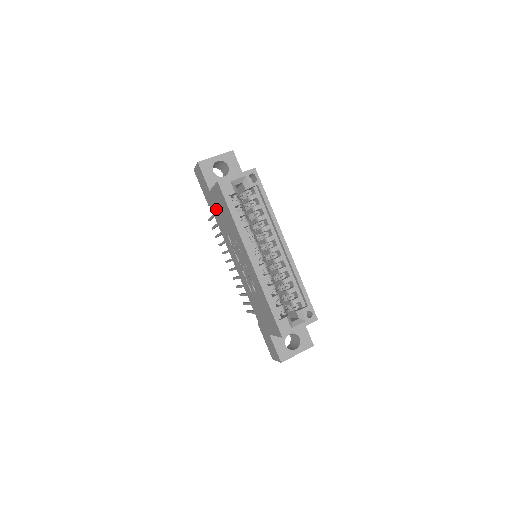
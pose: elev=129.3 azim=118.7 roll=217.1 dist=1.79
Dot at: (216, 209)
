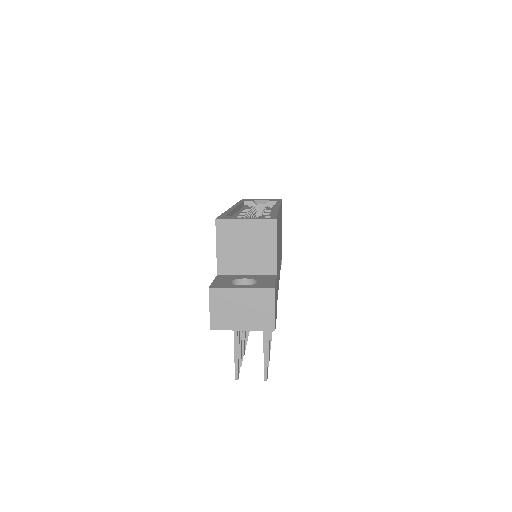
Dot at: occluded
